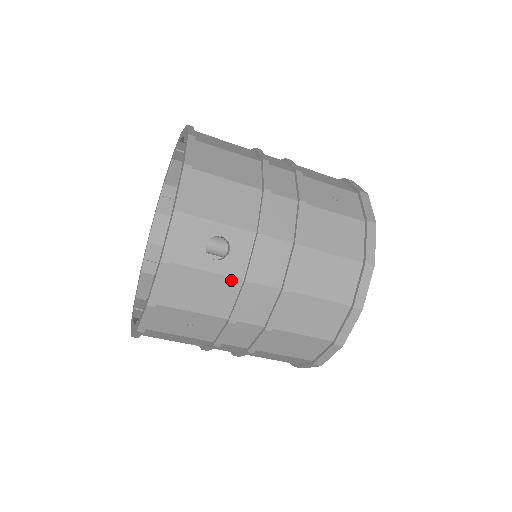
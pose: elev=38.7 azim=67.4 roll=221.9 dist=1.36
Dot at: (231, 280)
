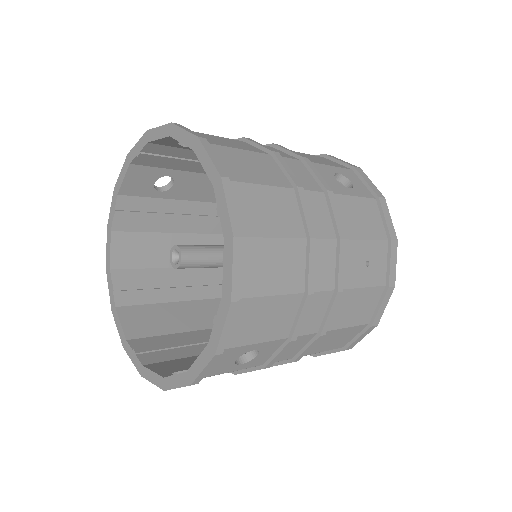
Dot at: occluded
